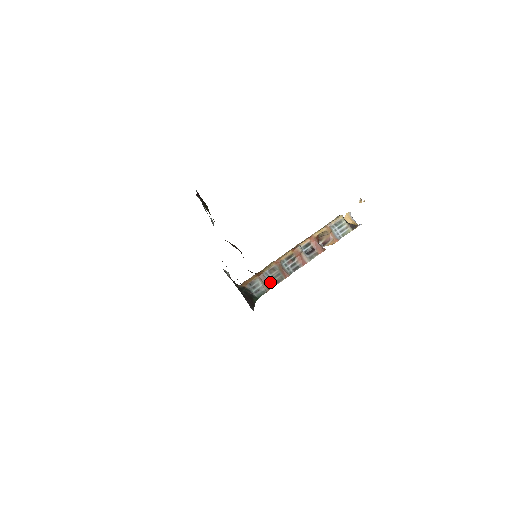
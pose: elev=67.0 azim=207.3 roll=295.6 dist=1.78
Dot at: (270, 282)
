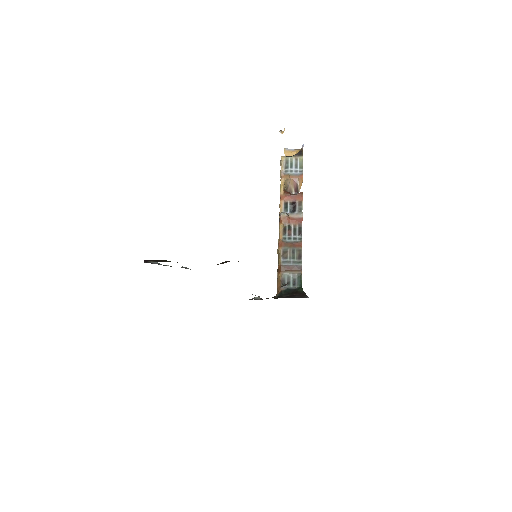
Dot at: (294, 264)
